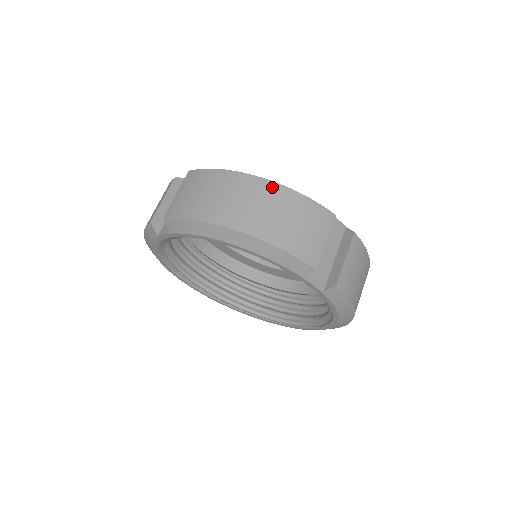
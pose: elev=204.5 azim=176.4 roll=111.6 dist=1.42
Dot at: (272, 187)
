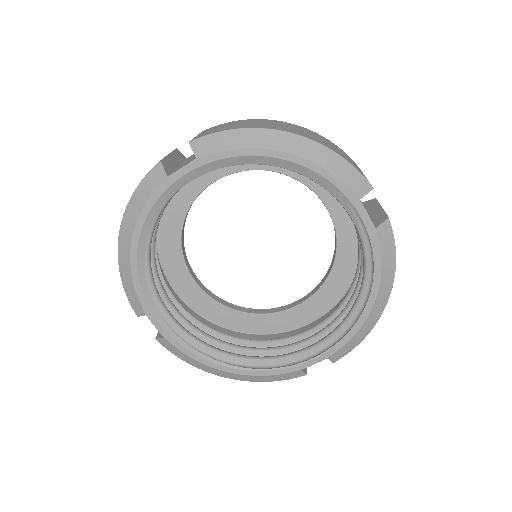
Dot at: (307, 129)
